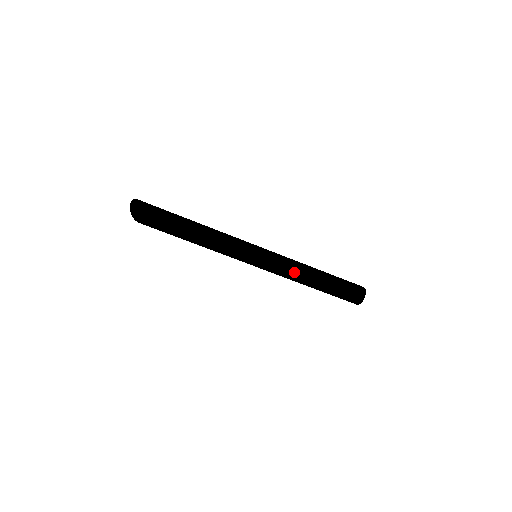
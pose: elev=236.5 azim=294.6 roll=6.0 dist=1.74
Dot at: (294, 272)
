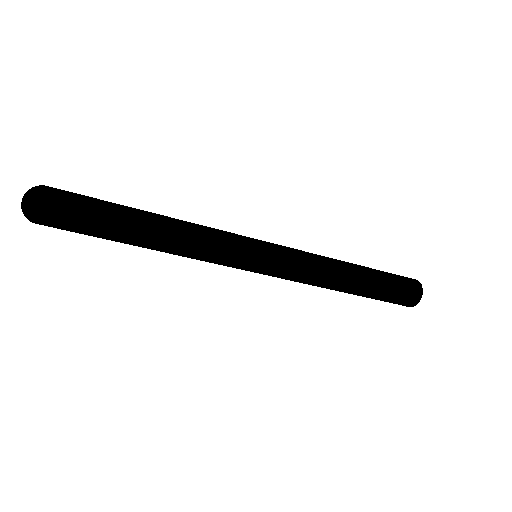
Dot at: (321, 266)
